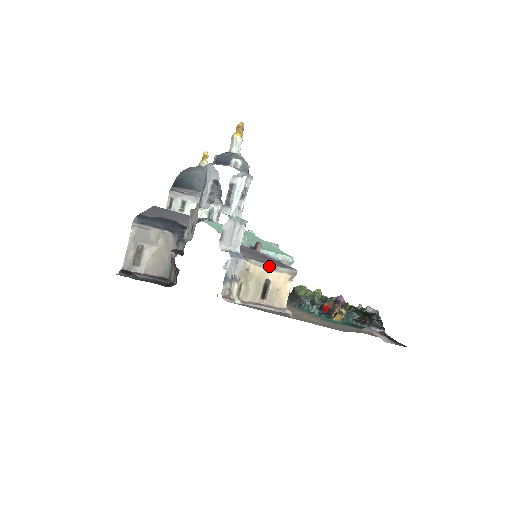
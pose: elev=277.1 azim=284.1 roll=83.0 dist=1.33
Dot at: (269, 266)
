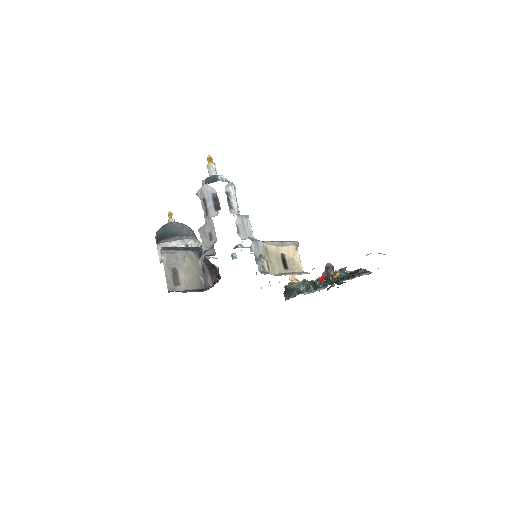
Dot at: (278, 243)
